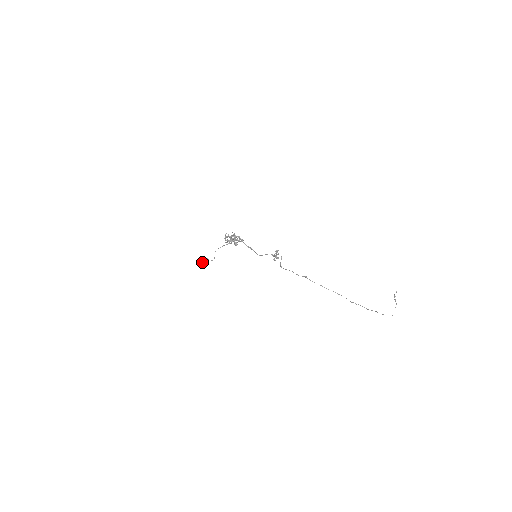
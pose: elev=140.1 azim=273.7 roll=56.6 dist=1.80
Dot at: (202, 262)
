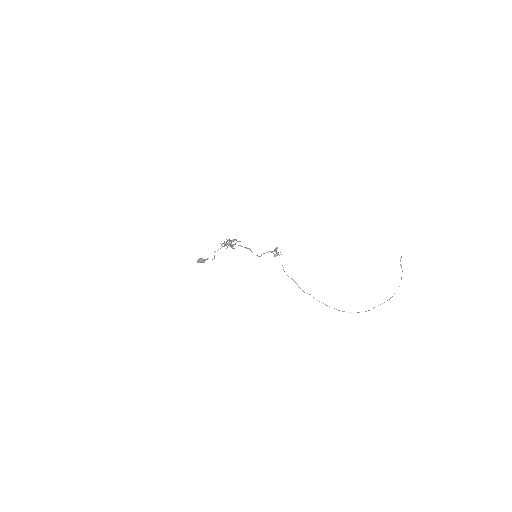
Dot at: (203, 261)
